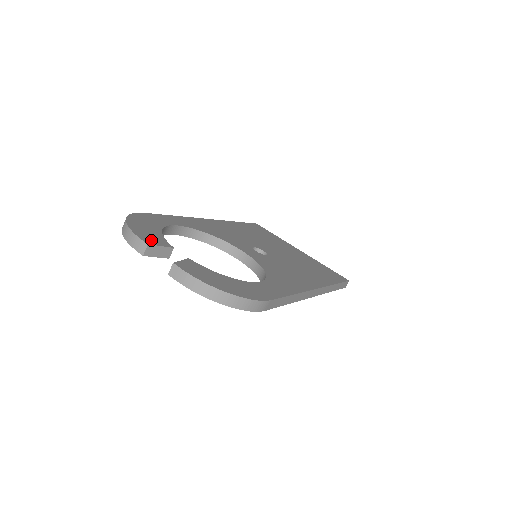
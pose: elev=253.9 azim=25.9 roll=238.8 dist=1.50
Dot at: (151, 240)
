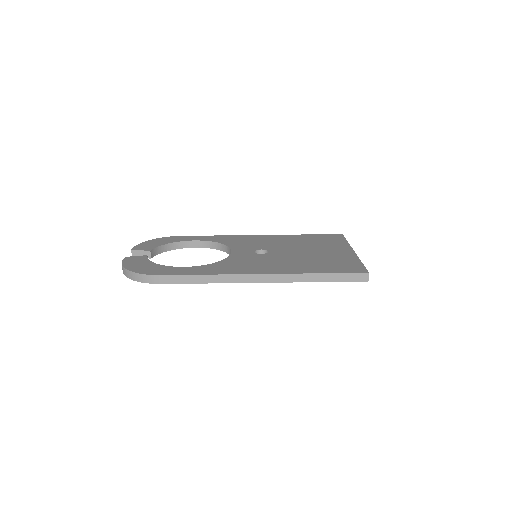
Dot at: (140, 248)
